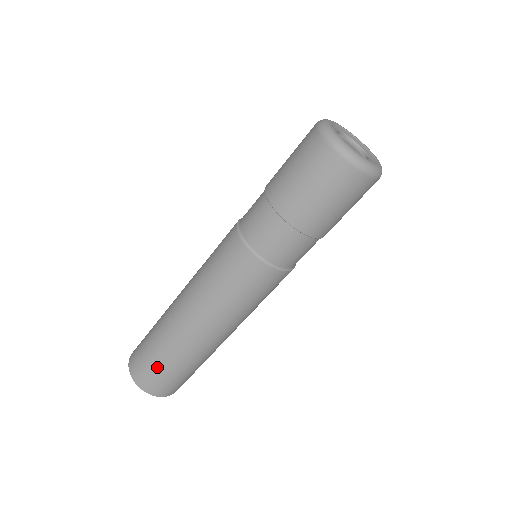
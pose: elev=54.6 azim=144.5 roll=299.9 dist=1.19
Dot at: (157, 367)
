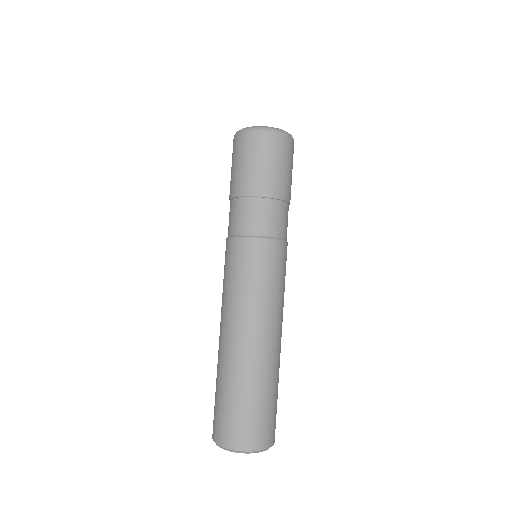
Dot at: (220, 405)
